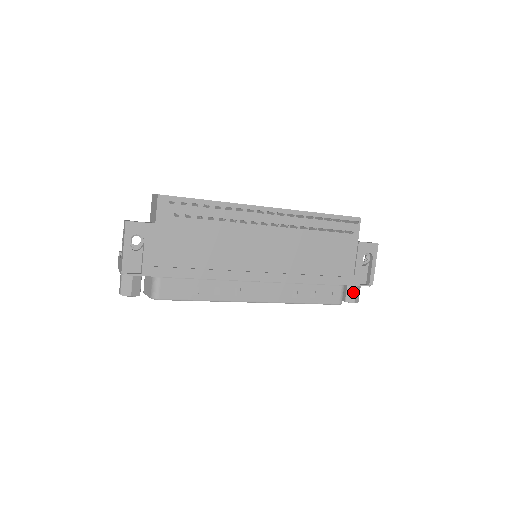
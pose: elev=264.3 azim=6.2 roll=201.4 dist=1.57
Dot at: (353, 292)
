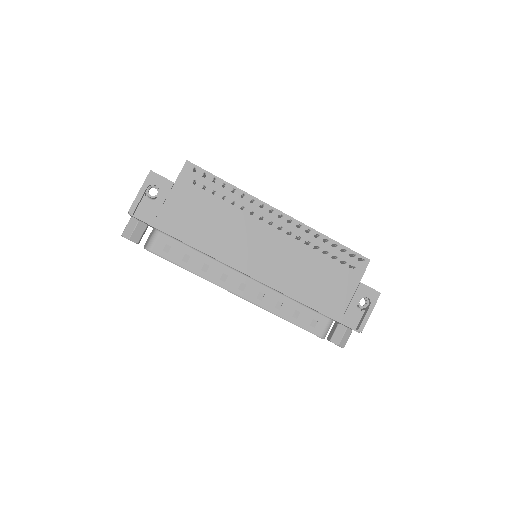
Dot at: (341, 334)
